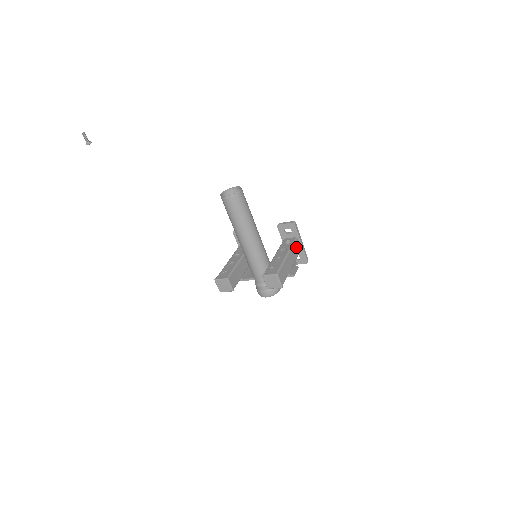
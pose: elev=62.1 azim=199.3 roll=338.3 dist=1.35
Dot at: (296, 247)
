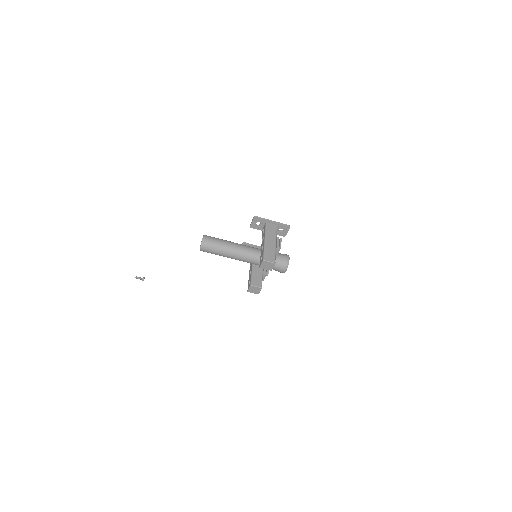
Dot at: (270, 228)
